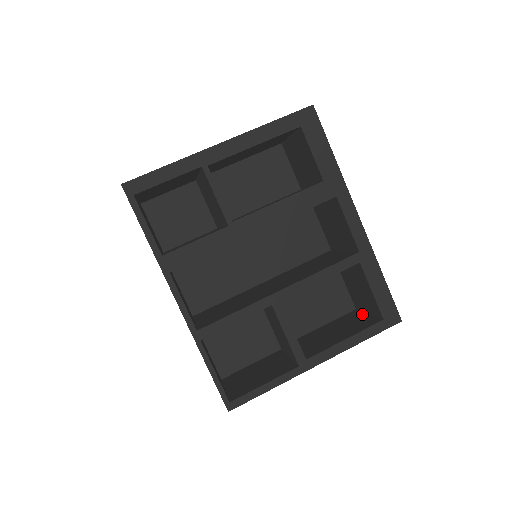
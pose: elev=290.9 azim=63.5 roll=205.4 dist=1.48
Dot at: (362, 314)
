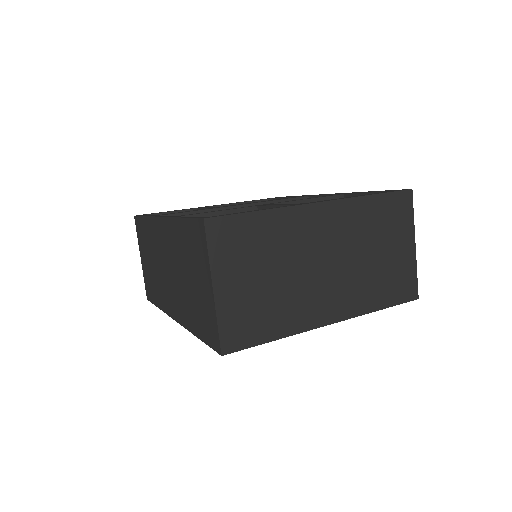
Dot at: occluded
